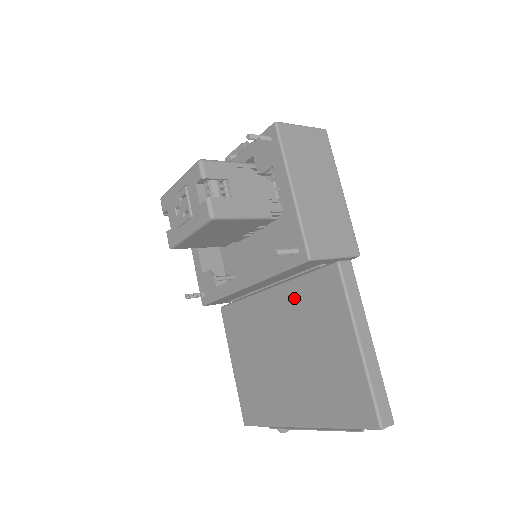
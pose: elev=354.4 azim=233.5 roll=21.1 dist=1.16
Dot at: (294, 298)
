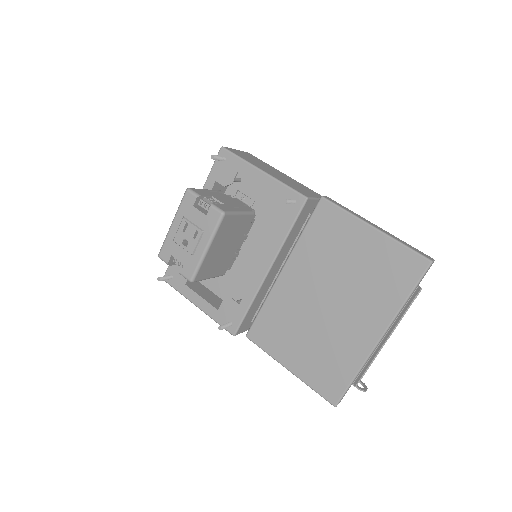
Dot at: (307, 253)
